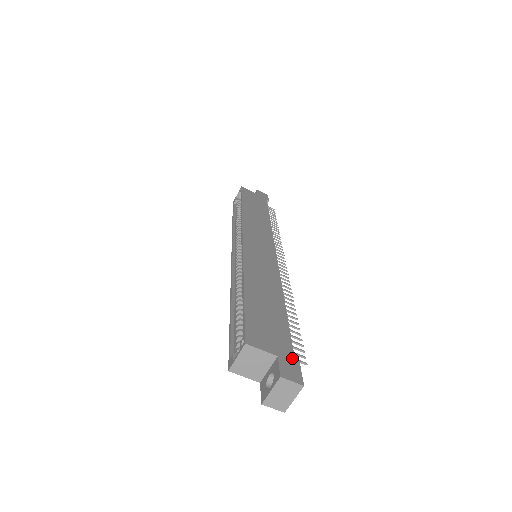
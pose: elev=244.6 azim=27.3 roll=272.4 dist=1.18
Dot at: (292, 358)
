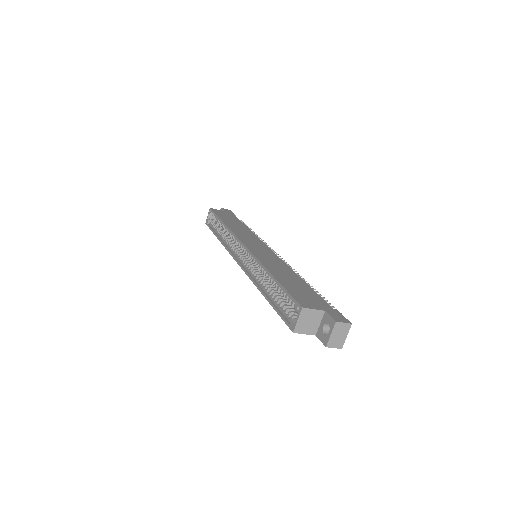
Dot at: (333, 310)
